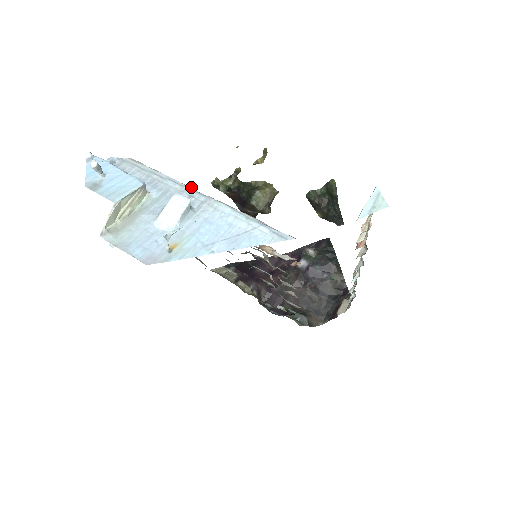
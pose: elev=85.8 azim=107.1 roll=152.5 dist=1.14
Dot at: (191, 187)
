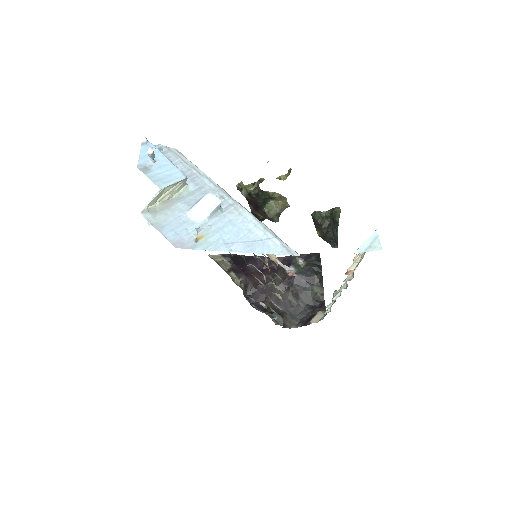
Dot at: (223, 189)
